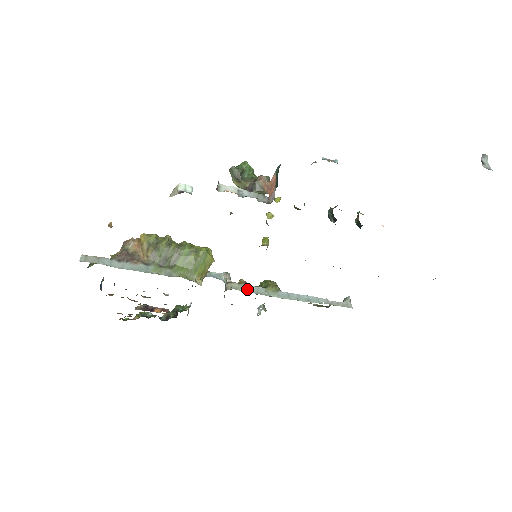
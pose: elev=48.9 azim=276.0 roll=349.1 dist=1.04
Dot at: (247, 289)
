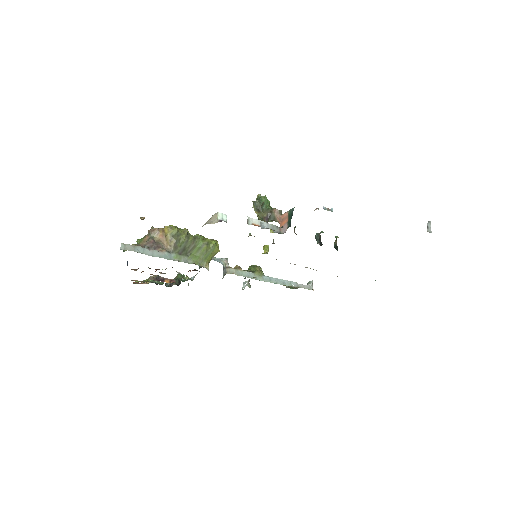
Dot at: (241, 274)
